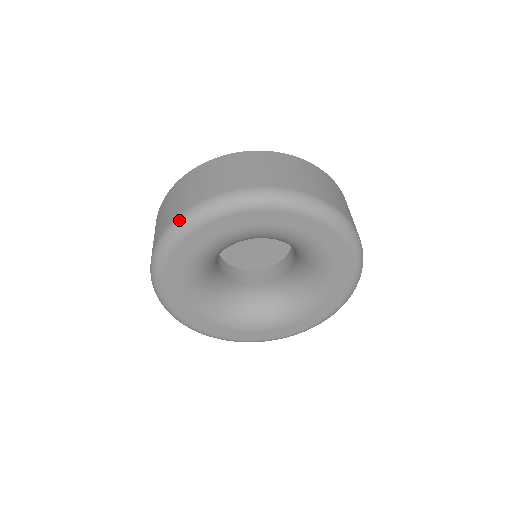
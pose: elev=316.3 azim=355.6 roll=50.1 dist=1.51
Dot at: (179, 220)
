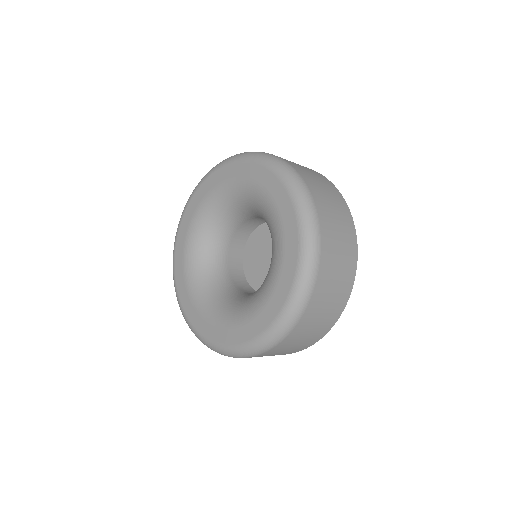
Dot at: (240, 153)
